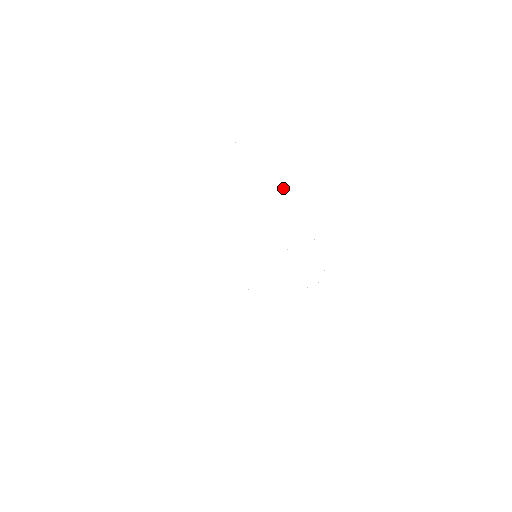
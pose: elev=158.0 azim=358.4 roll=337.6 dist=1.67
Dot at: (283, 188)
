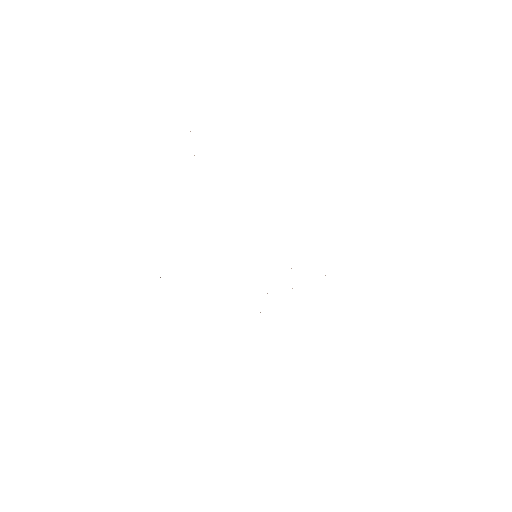
Dot at: occluded
